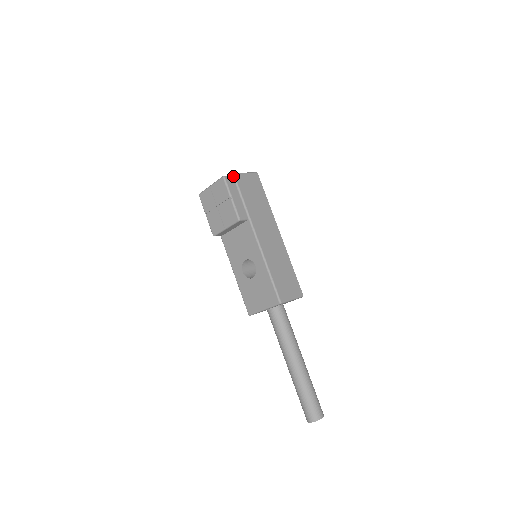
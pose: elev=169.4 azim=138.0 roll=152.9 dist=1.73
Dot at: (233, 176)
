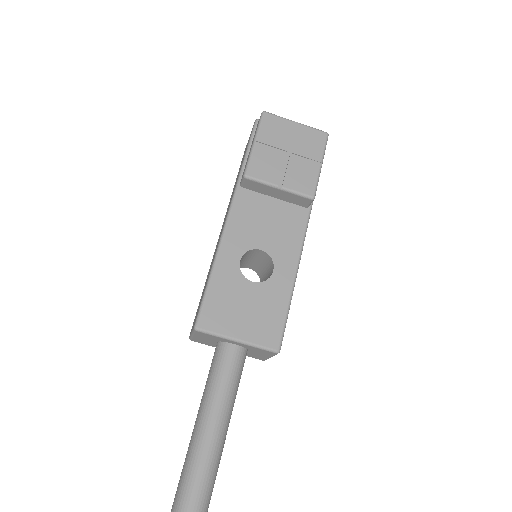
Dot at: occluded
